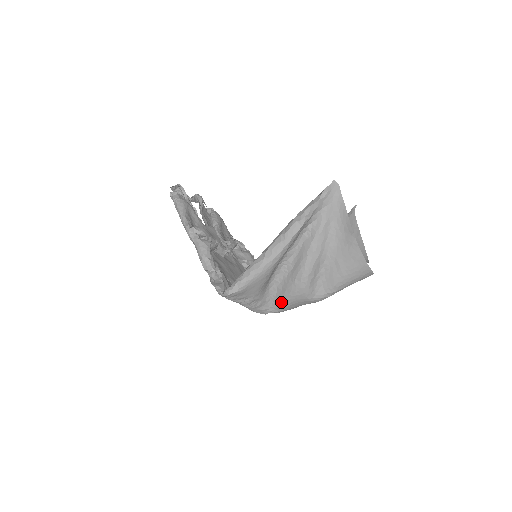
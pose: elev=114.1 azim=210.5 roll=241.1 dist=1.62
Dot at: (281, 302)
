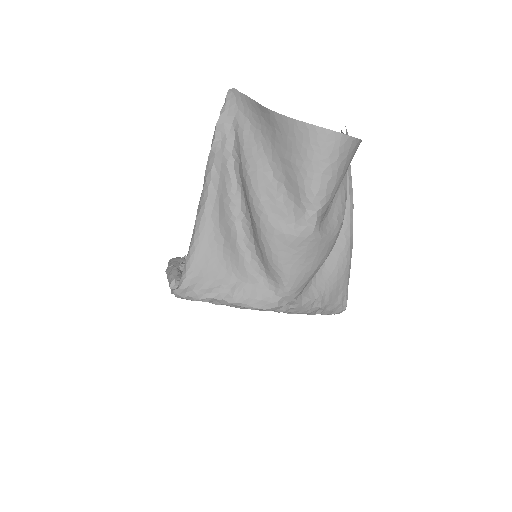
Dot at: (271, 269)
